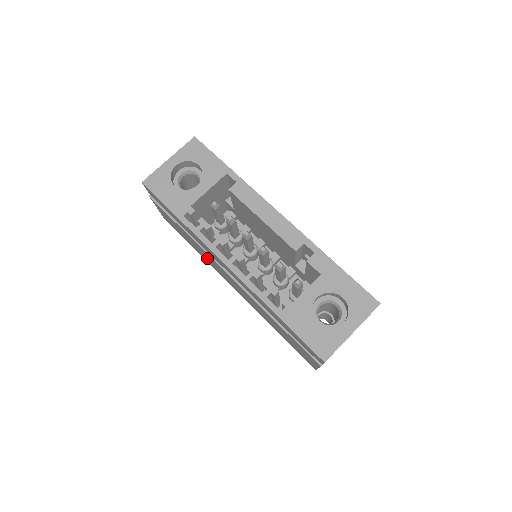
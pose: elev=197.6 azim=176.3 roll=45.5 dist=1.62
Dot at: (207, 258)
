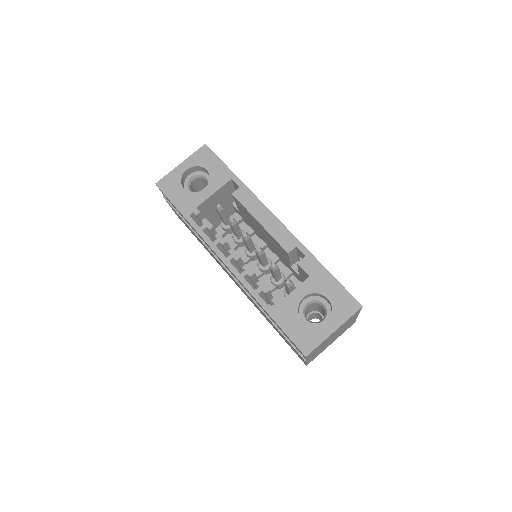
Dot at: (212, 255)
